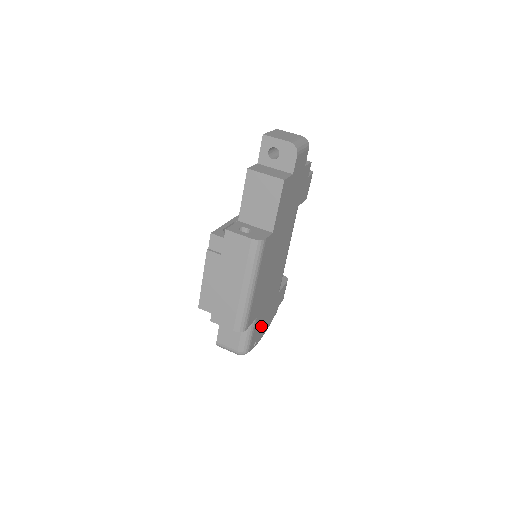
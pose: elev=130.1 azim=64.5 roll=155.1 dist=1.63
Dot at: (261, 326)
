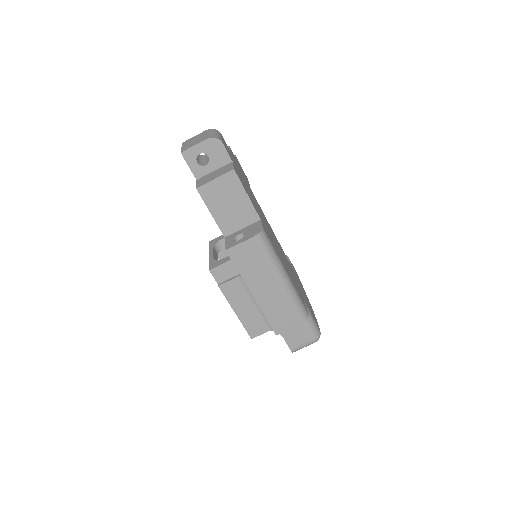
Dot at: occluded
